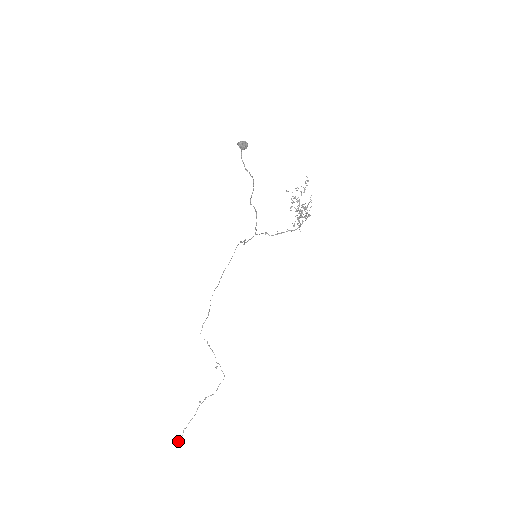
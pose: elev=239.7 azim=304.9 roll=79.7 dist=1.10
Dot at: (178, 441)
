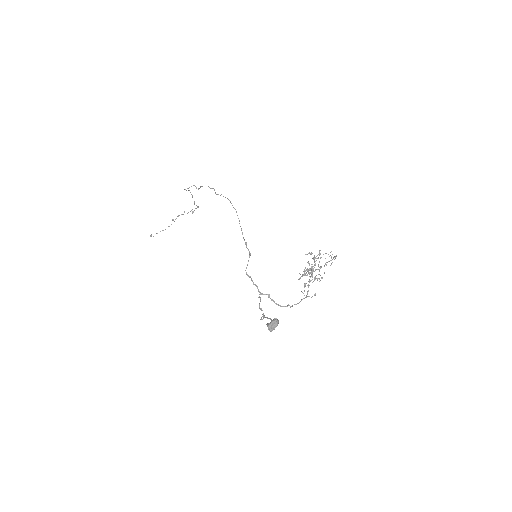
Dot at: (150, 235)
